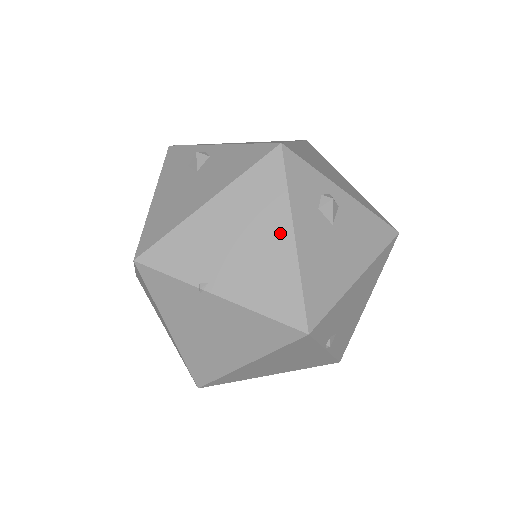
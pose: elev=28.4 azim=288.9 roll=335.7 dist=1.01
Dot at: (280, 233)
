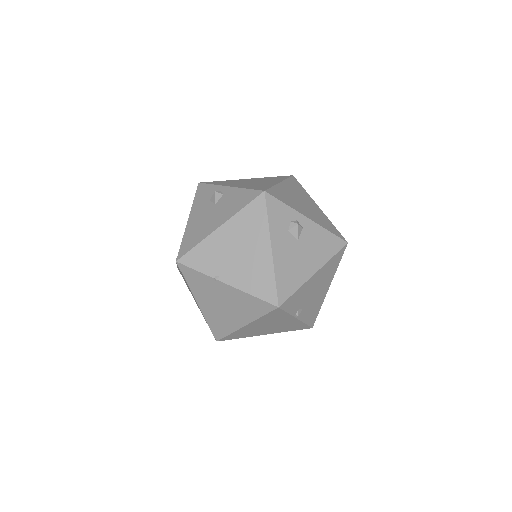
Dot at: (263, 246)
